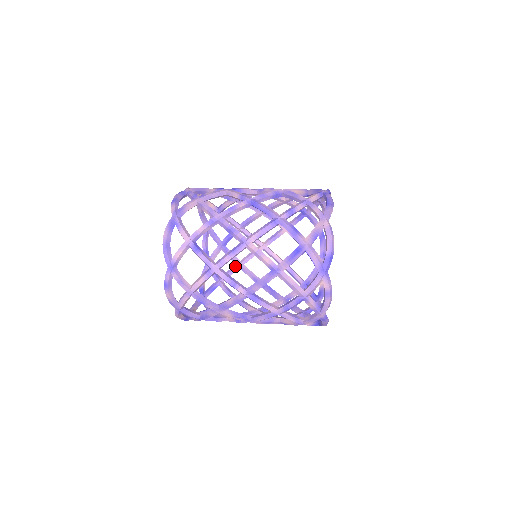
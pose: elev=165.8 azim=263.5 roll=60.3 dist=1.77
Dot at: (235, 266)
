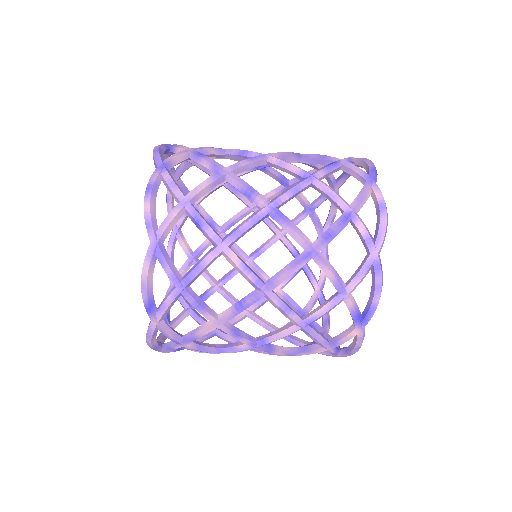
Dot at: occluded
